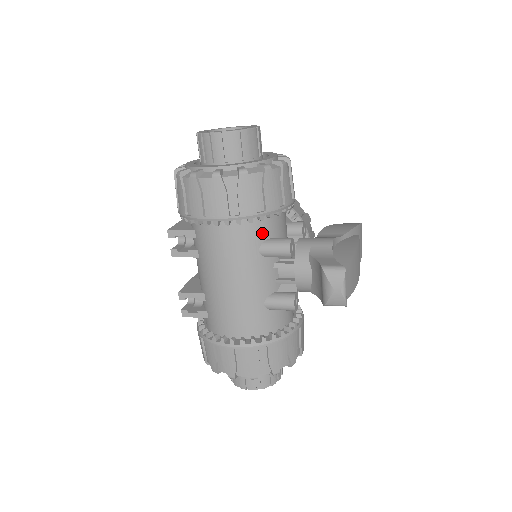
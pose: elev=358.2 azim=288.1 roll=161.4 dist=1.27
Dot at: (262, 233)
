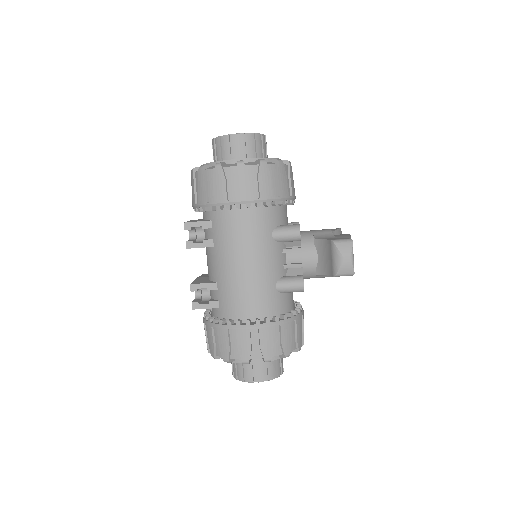
Dot at: (274, 219)
